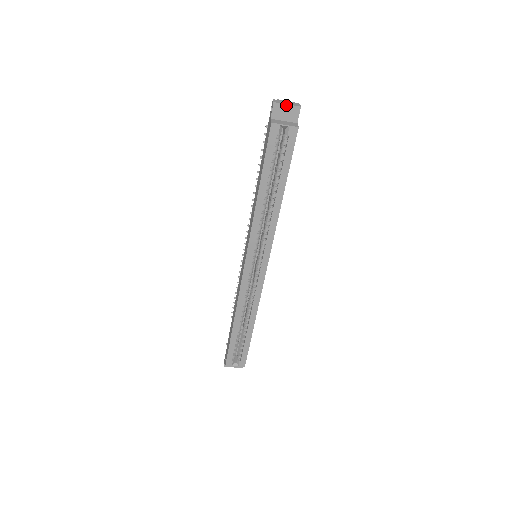
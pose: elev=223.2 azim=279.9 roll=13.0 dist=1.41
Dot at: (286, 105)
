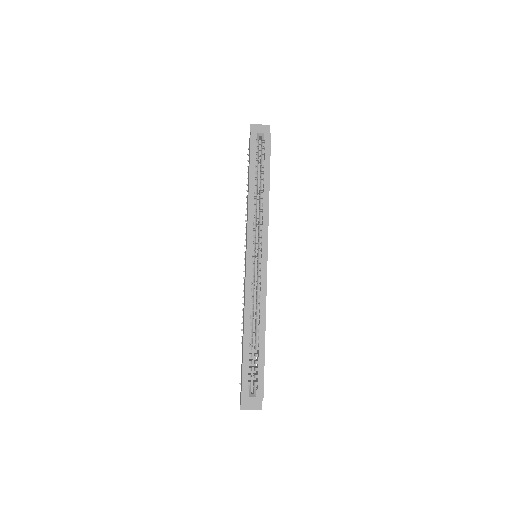
Dot at: (260, 125)
